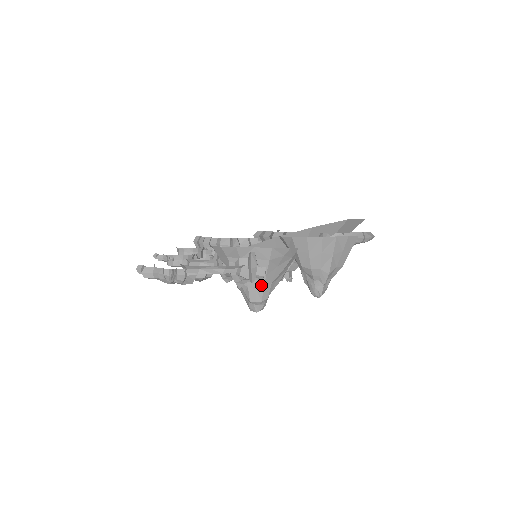
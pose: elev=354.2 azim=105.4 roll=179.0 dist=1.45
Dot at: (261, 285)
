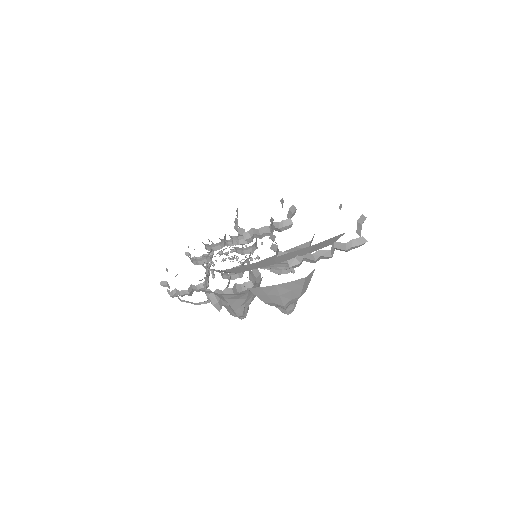
Dot at: (231, 309)
